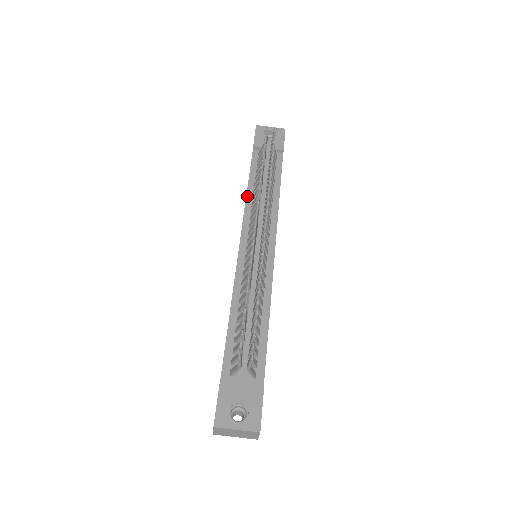
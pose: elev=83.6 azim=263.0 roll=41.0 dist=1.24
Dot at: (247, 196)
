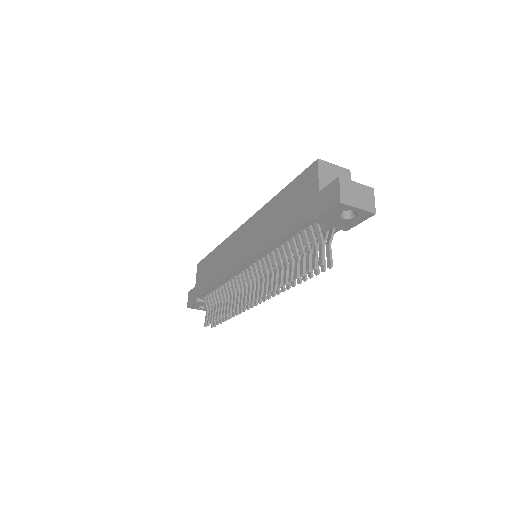
Dot at: (271, 247)
